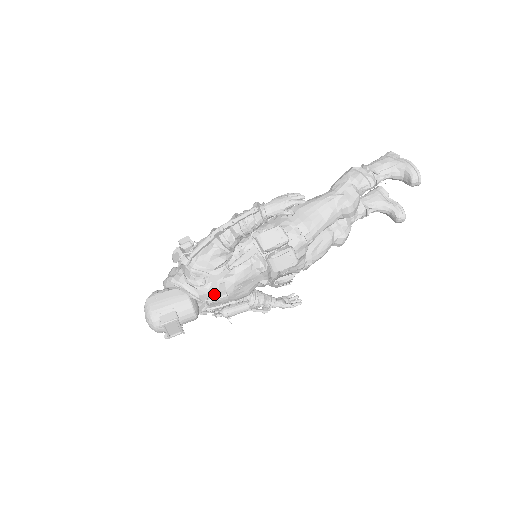
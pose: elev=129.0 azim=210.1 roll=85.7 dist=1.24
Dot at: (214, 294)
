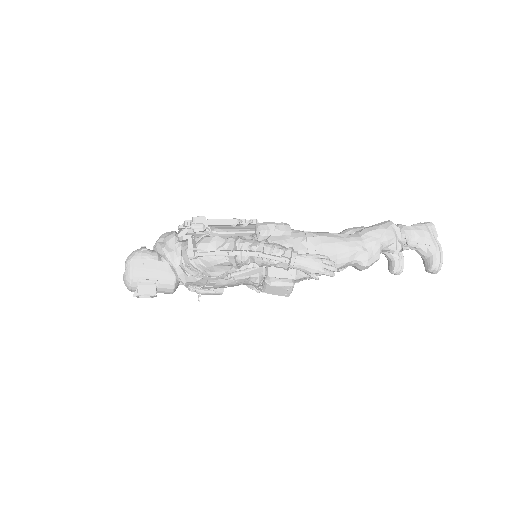
Dot at: (200, 284)
